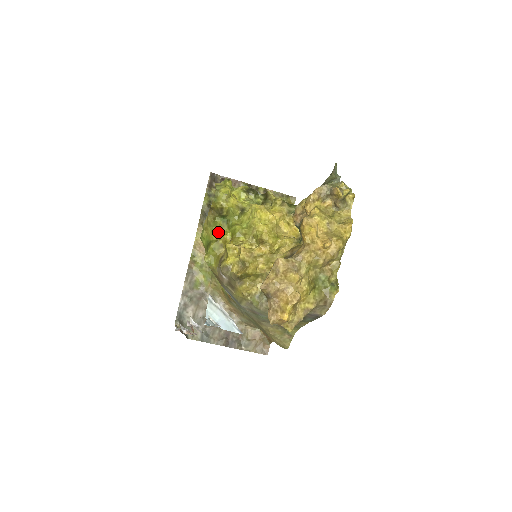
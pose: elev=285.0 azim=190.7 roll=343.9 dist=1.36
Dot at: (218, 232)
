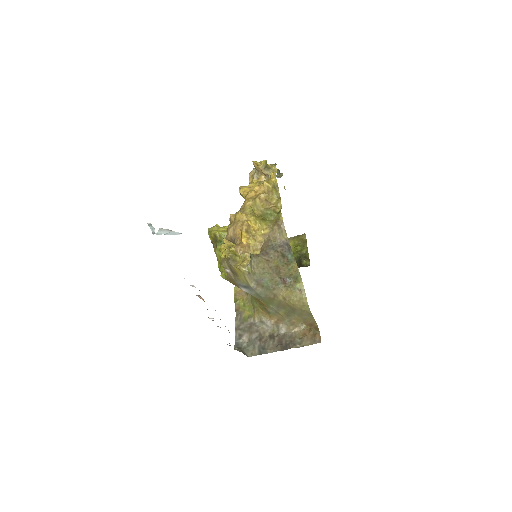
Dot at: occluded
